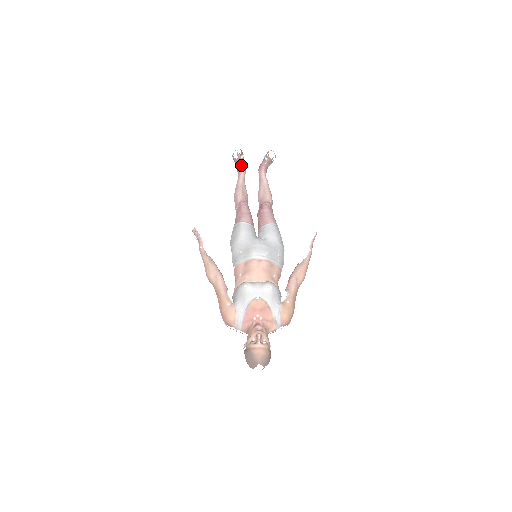
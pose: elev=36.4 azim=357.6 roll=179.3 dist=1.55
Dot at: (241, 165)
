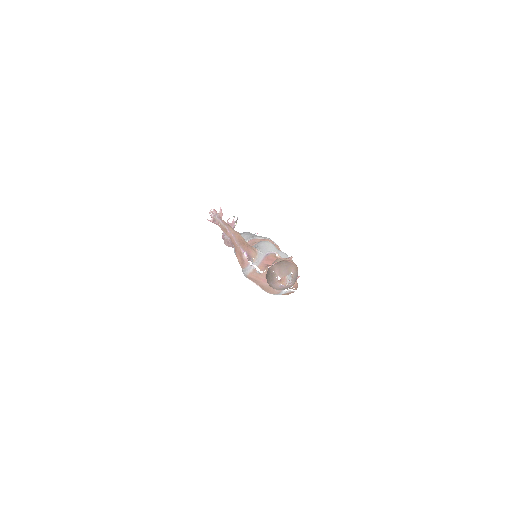
Dot at: occluded
